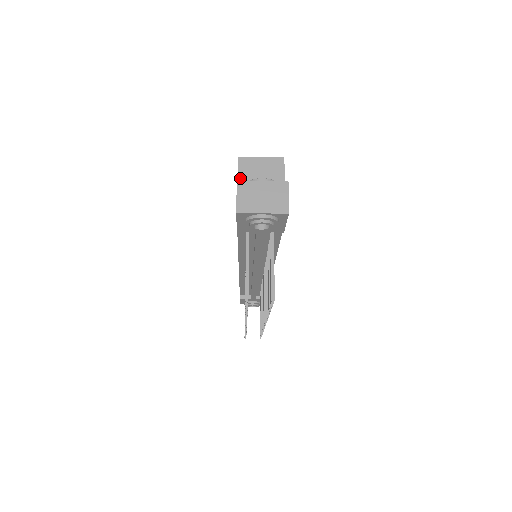
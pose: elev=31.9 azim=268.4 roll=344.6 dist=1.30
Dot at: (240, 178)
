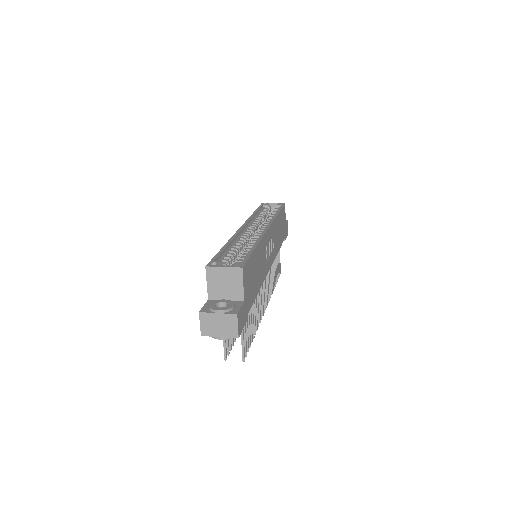
Dot at: (208, 285)
